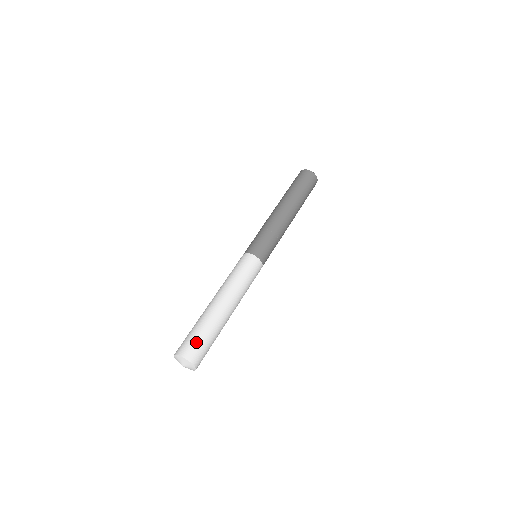
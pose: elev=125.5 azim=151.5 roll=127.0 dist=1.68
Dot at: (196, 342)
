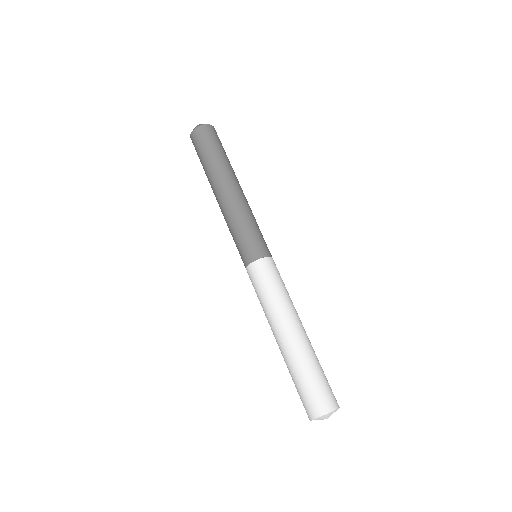
Dot at: (326, 386)
